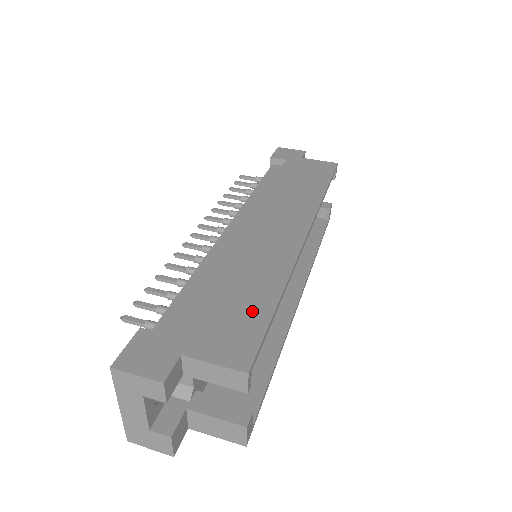
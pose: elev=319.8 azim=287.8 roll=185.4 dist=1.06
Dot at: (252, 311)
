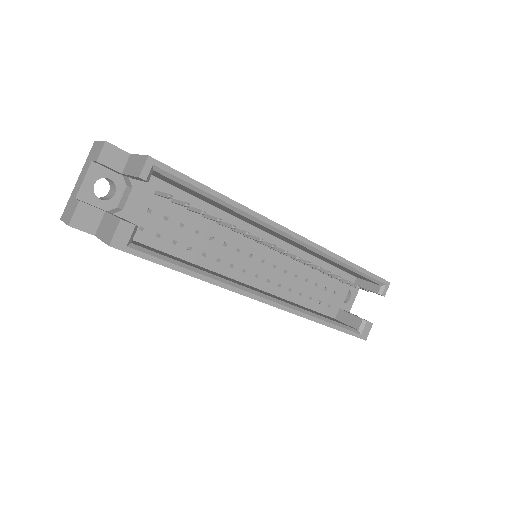
Dot at: occluded
